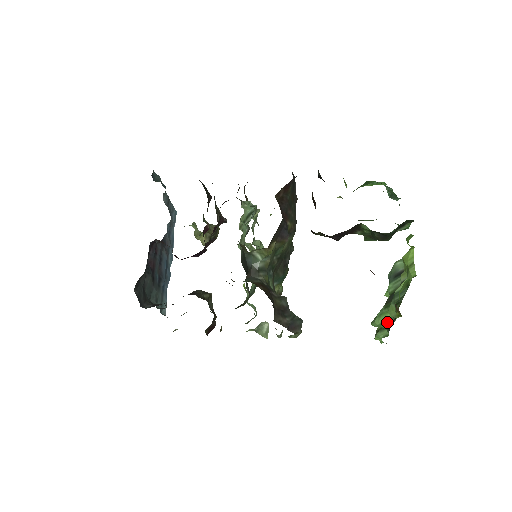
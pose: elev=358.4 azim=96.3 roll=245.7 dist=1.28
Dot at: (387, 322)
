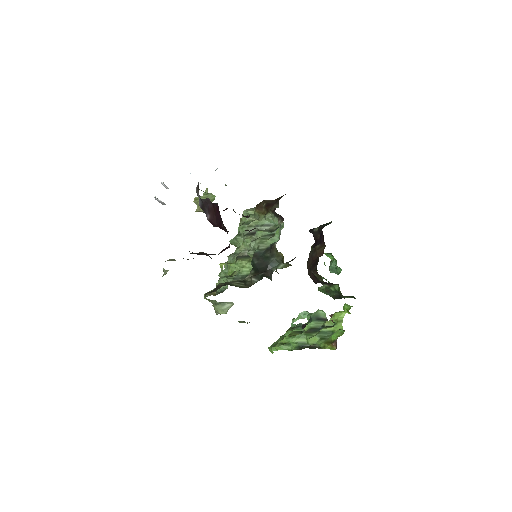
Dot at: (301, 343)
